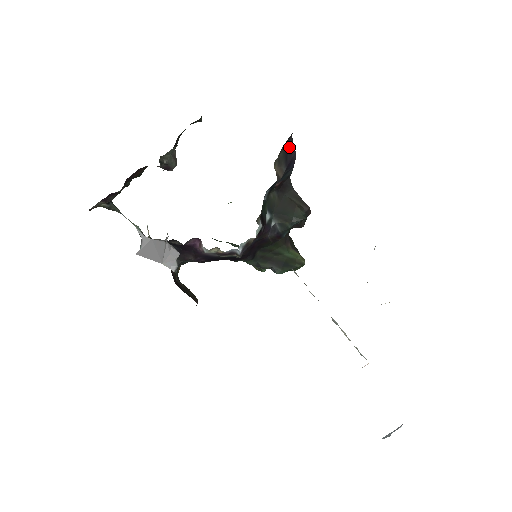
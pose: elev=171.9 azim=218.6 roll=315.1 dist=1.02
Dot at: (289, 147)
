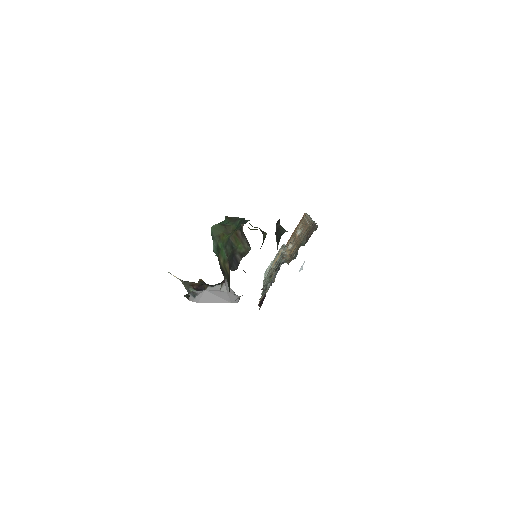
Dot at: occluded
